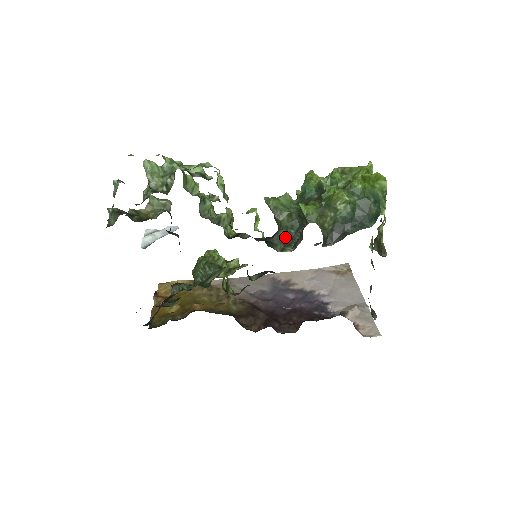
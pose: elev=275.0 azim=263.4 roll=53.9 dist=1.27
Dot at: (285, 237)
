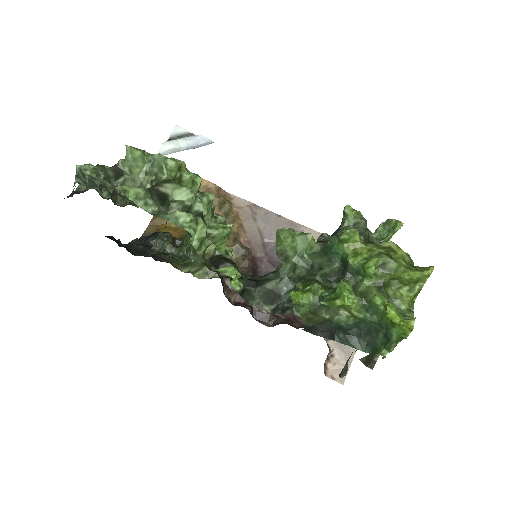
Dot at: (271, 293)
